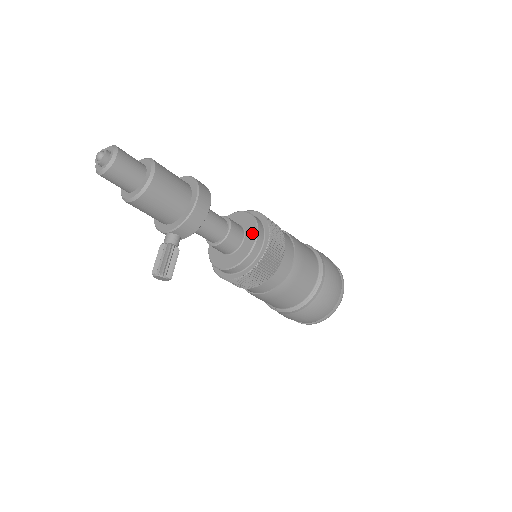
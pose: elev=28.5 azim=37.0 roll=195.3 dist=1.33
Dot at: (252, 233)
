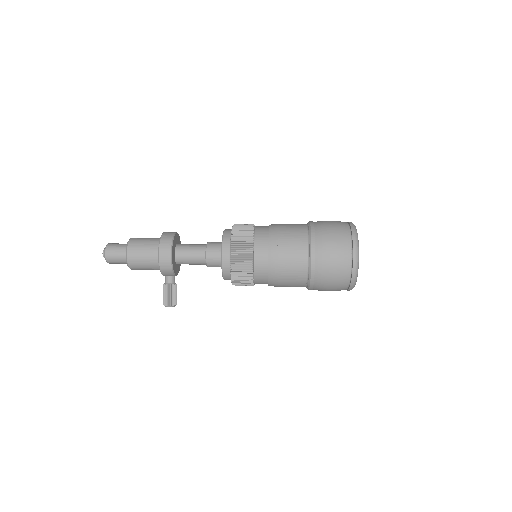
Dot at: (221, 251)
